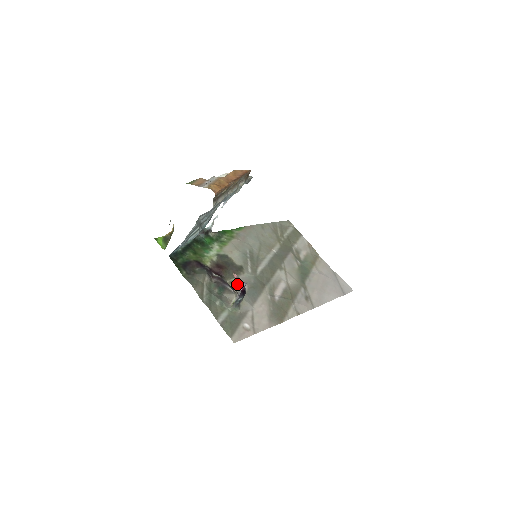
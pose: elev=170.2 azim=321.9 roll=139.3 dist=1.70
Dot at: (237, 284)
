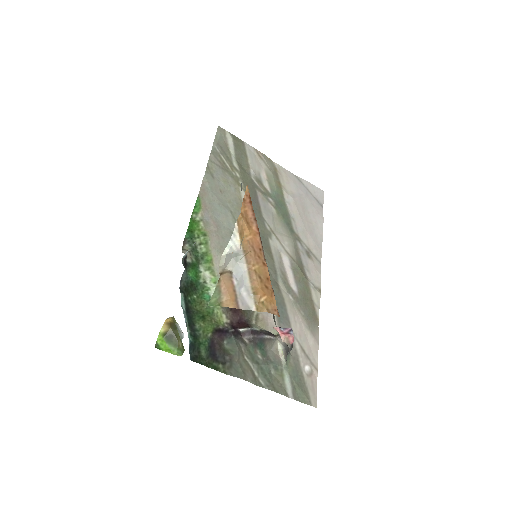
Dot at: (287, 341)
